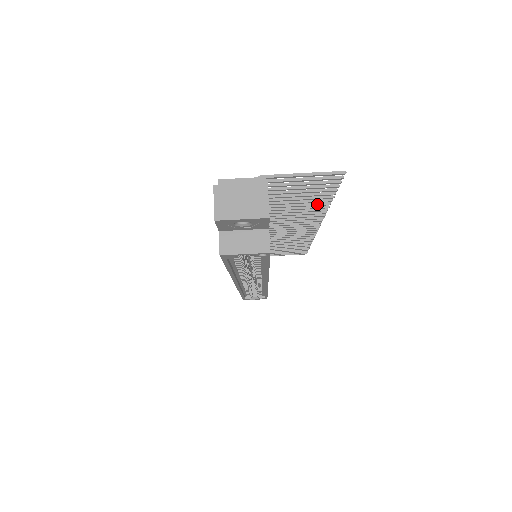
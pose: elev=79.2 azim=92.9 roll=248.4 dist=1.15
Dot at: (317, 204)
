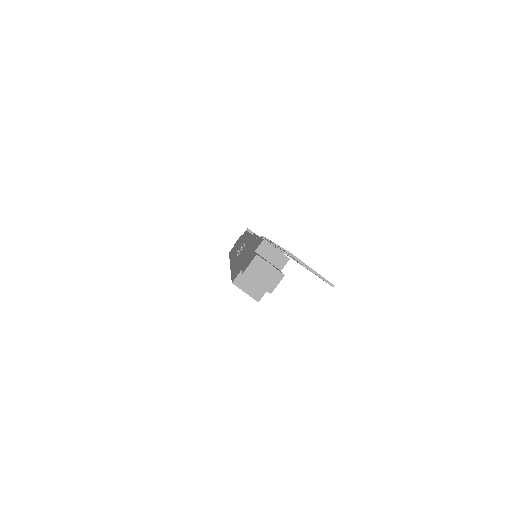
Dot at: occluded
